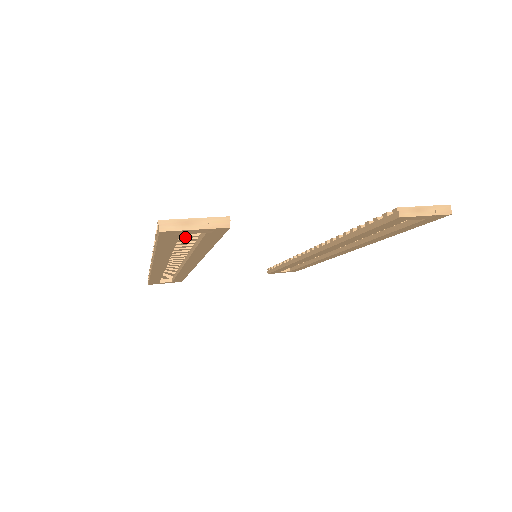
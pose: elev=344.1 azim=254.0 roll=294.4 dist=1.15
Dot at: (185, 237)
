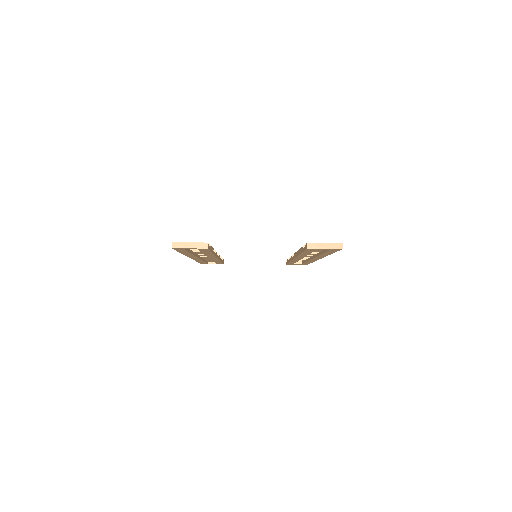
Dot at: occluded
